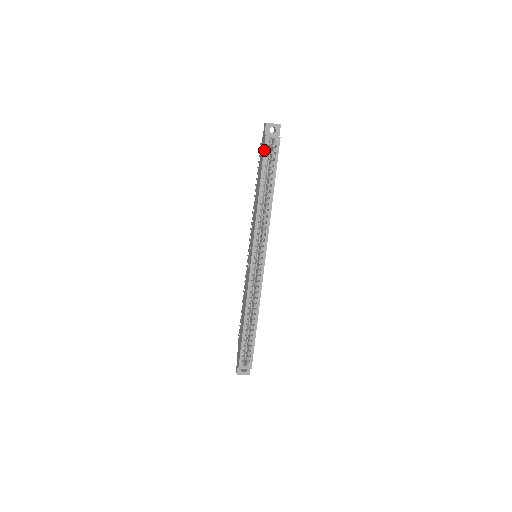
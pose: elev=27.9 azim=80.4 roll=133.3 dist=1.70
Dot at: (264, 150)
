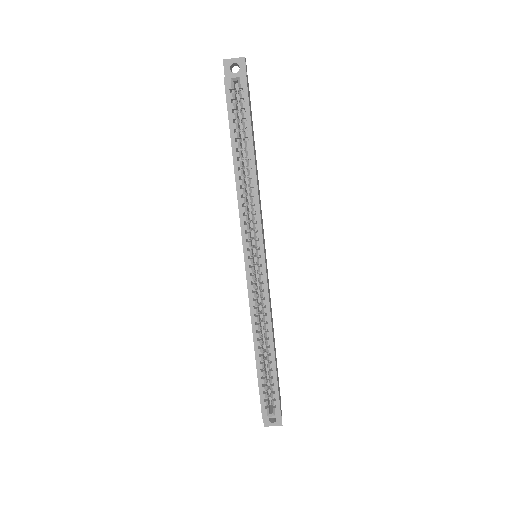
Dot at: (226, 99)
